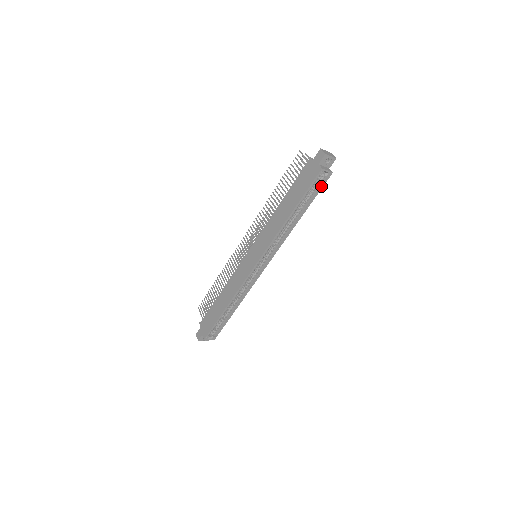
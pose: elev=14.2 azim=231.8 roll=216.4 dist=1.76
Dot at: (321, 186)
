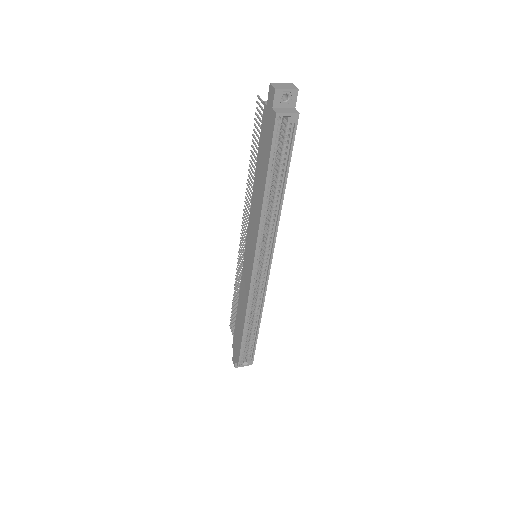
Dot at: (291, 139)
